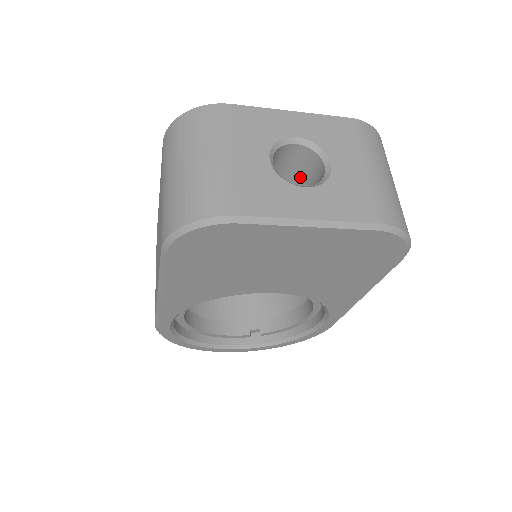
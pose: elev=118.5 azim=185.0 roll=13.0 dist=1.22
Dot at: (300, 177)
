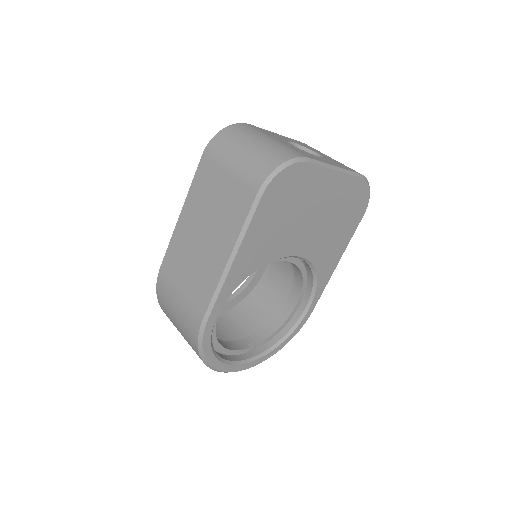
Dot at: occluded
